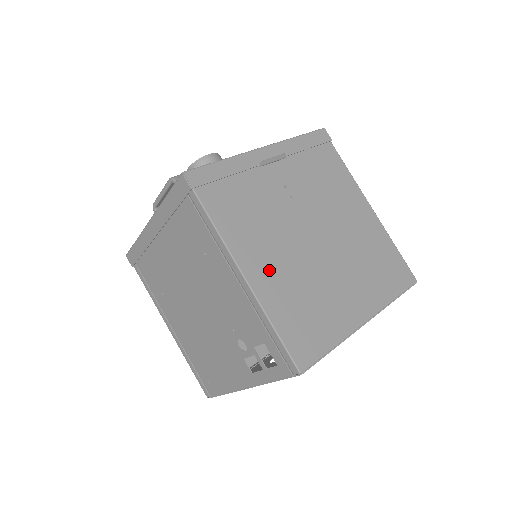
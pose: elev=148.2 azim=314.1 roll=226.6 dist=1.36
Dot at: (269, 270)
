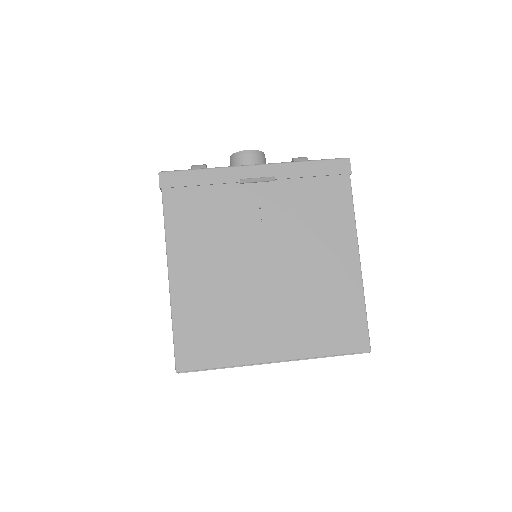
Dot at: (196, 279)
